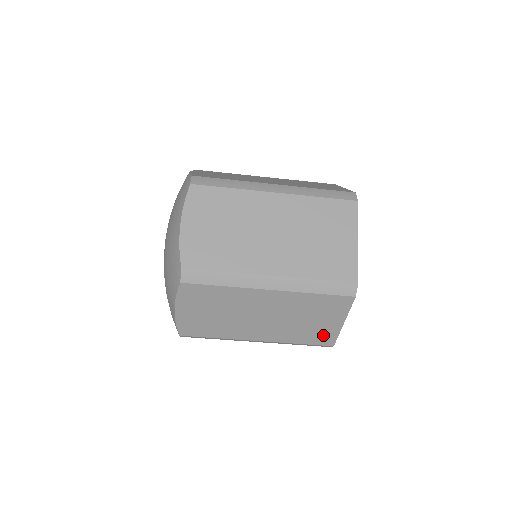
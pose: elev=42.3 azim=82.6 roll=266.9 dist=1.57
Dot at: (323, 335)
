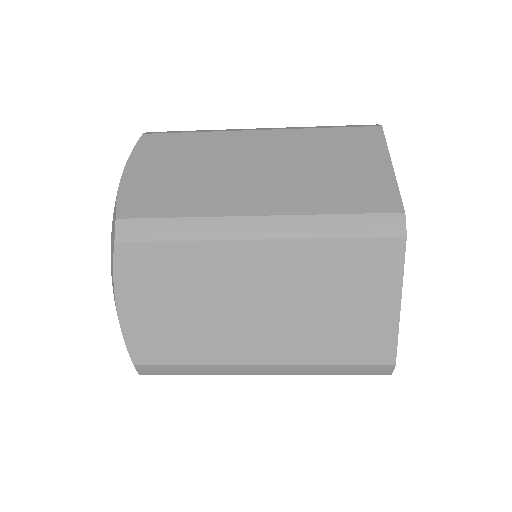
Dot at: (370, 339)
